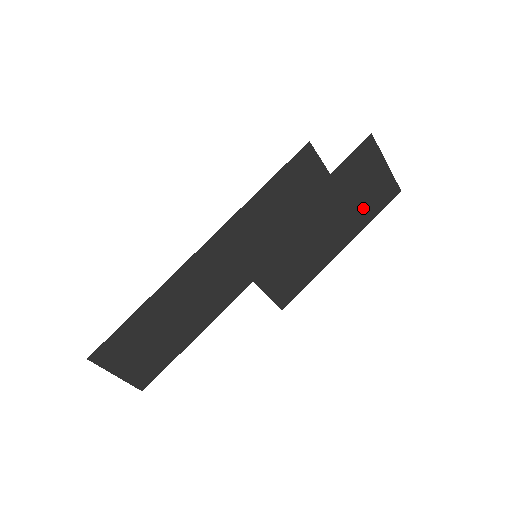
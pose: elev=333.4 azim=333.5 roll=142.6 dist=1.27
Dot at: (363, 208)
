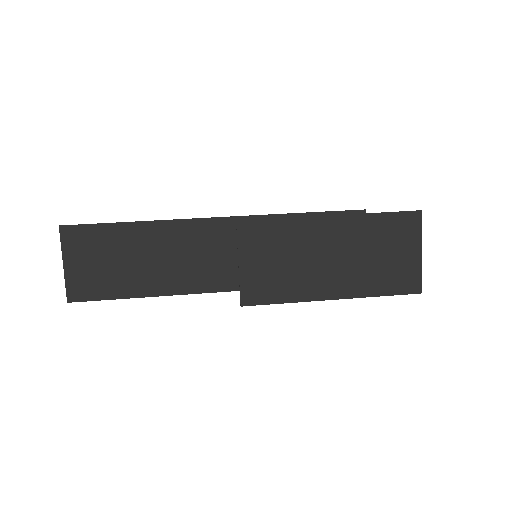
Dot at: (377, 275)
